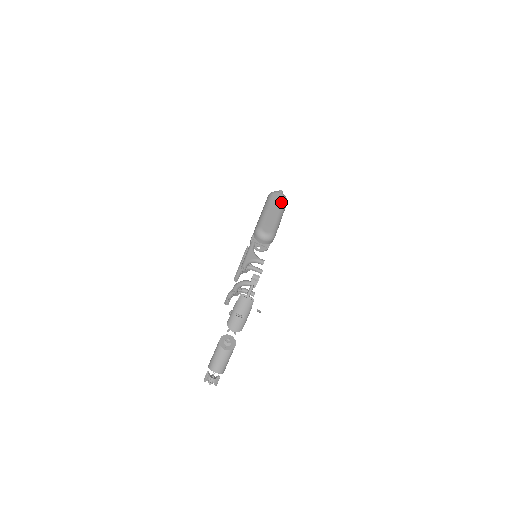
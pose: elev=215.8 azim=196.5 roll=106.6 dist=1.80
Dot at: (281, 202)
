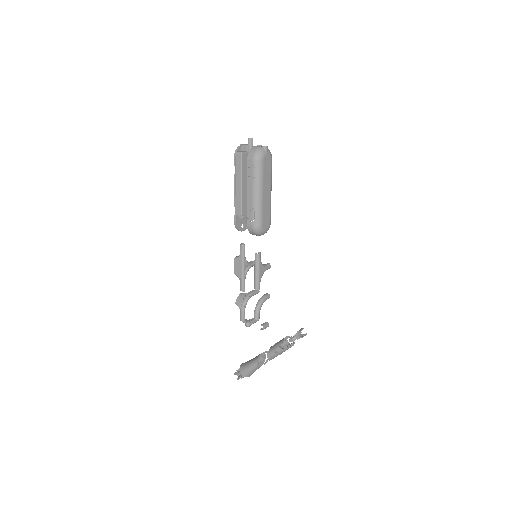
Dot at: (270, 170)
